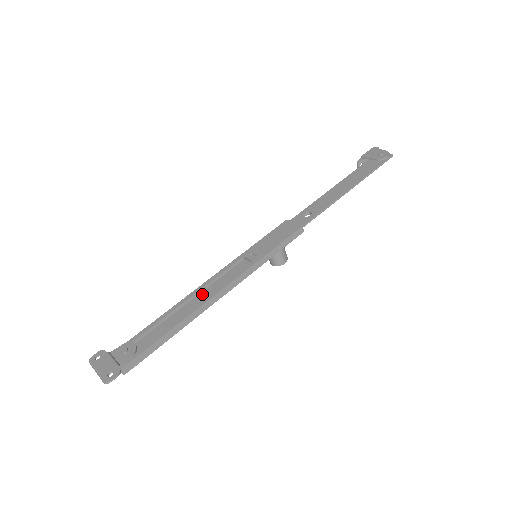
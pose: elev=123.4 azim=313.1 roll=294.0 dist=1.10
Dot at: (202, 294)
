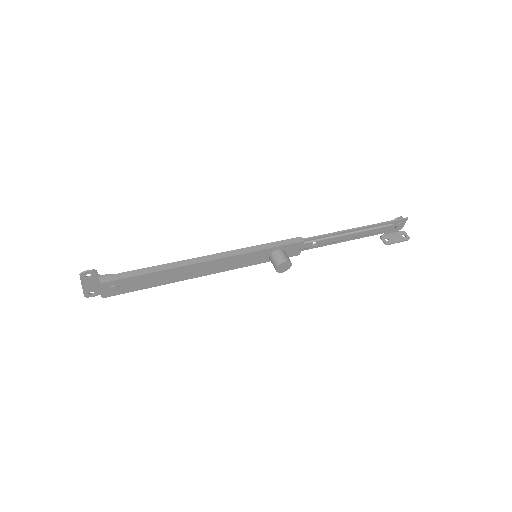
Dot at: (199, 274)
